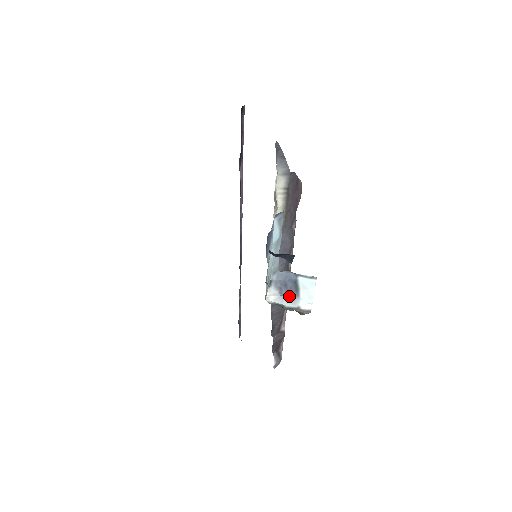
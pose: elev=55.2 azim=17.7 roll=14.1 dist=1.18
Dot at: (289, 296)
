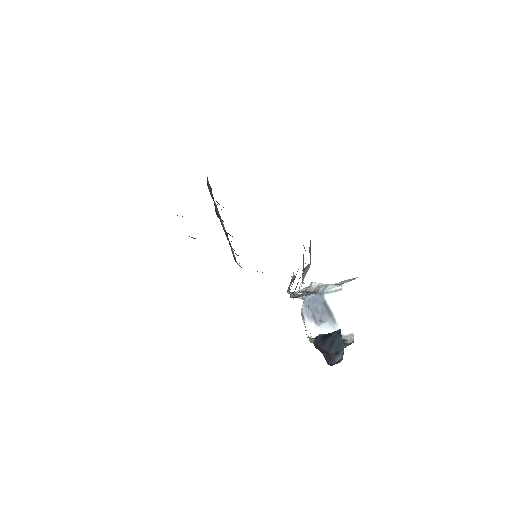
Dot at: (326, 324)
